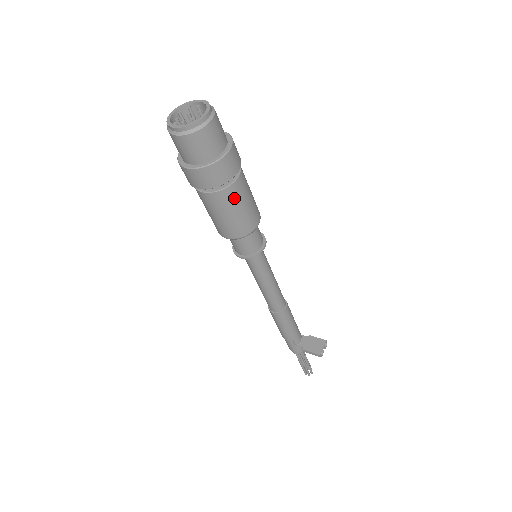
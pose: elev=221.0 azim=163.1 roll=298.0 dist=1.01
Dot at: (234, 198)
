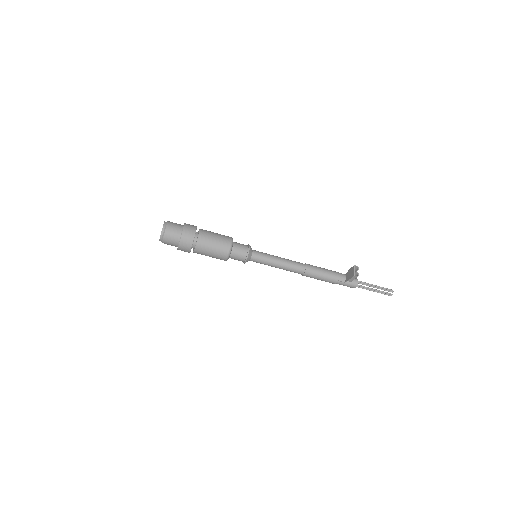
Dot at: (205, 243)
